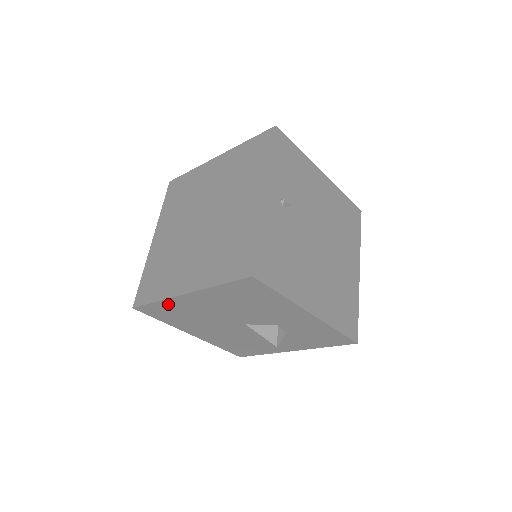
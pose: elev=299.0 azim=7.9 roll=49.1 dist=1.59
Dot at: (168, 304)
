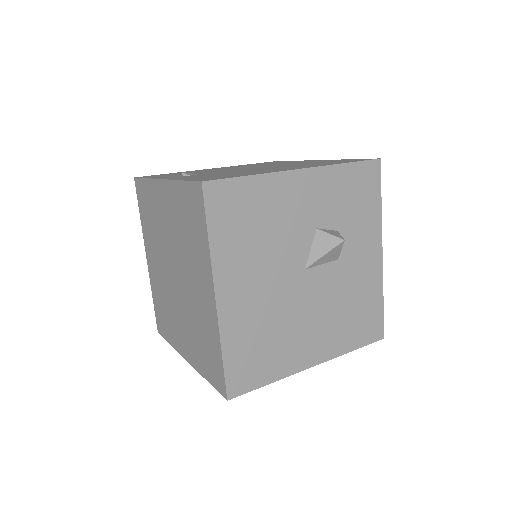
Dot at: (232, 340)
